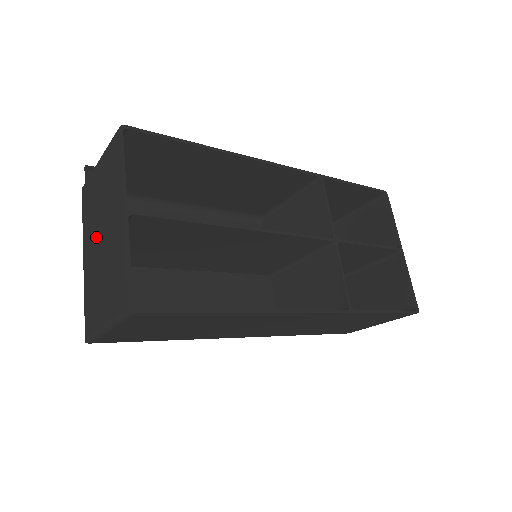
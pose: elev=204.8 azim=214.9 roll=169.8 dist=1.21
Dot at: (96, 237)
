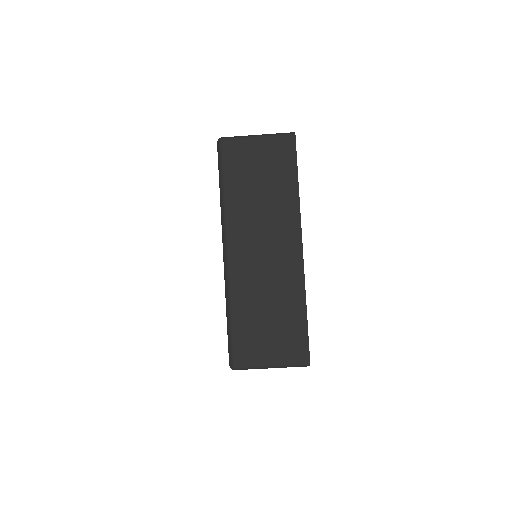
Dot at: occluded
